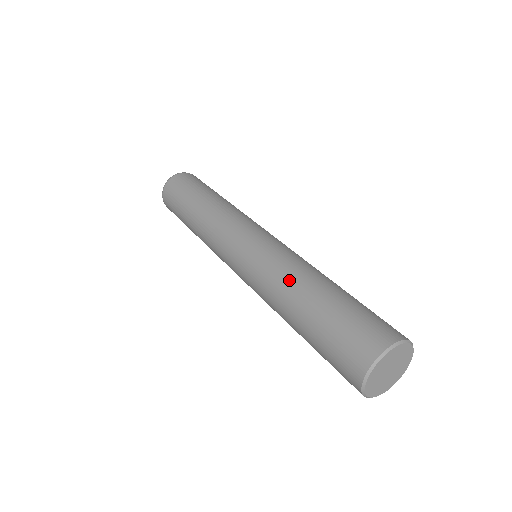
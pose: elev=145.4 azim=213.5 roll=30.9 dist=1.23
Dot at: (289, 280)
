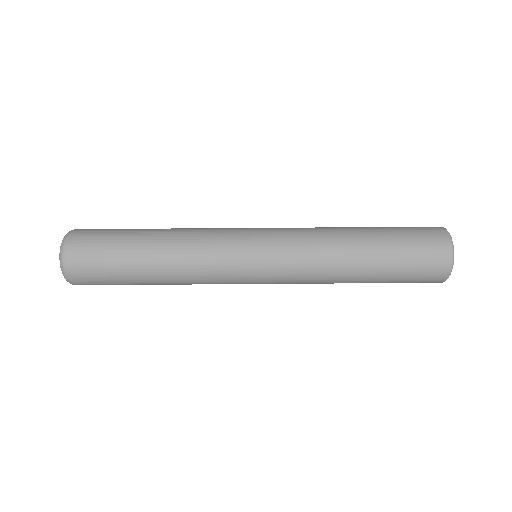
Dot at: (337, 238)
